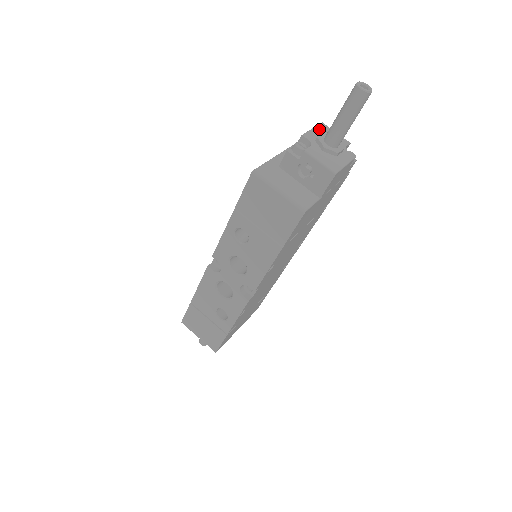
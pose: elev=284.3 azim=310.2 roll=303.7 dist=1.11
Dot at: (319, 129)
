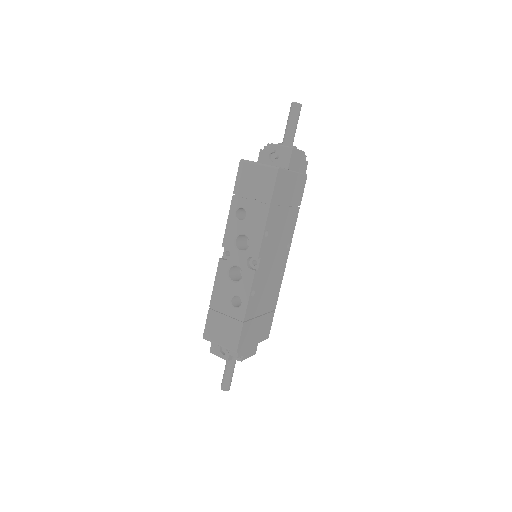
Dot at: occluded
